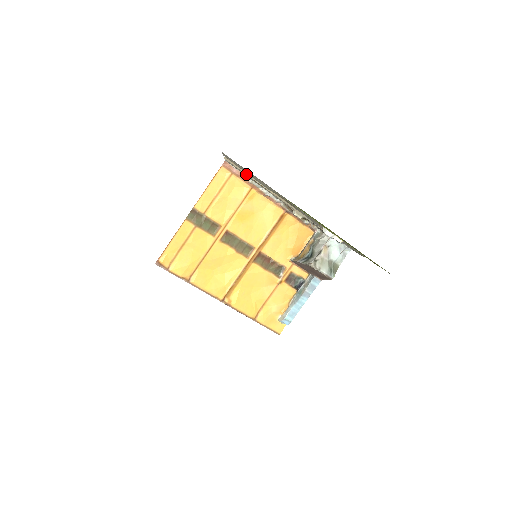
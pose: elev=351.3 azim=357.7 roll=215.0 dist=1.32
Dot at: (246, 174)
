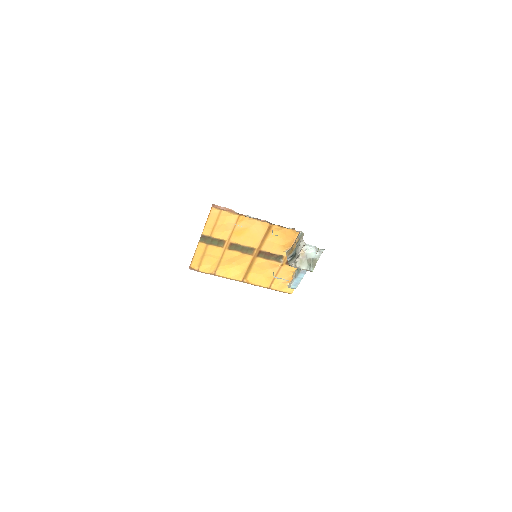
Dot at: occluded
